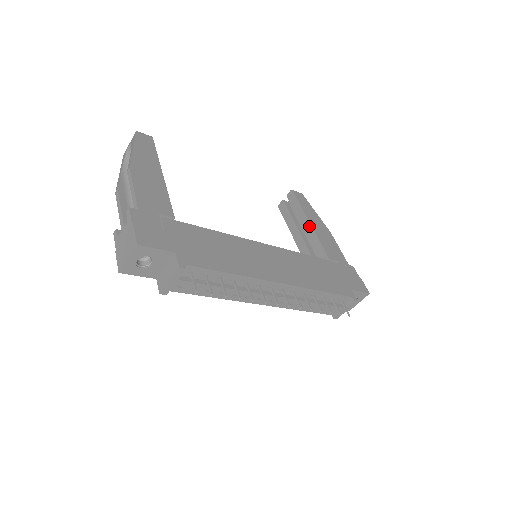
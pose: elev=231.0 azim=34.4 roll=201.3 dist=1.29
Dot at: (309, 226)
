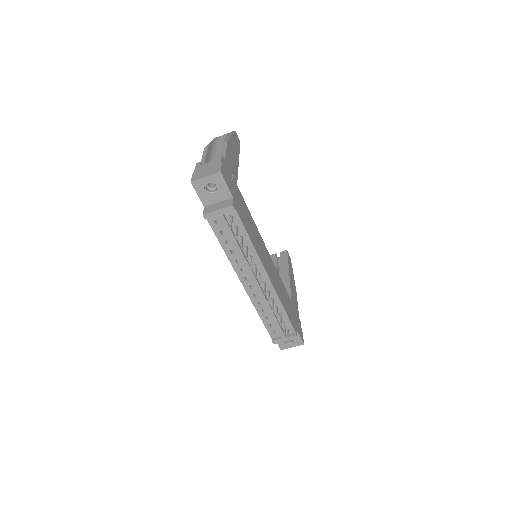
Dot at: (288, 277)
